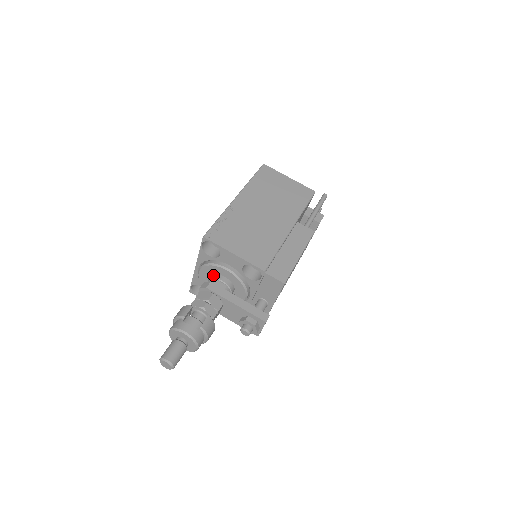
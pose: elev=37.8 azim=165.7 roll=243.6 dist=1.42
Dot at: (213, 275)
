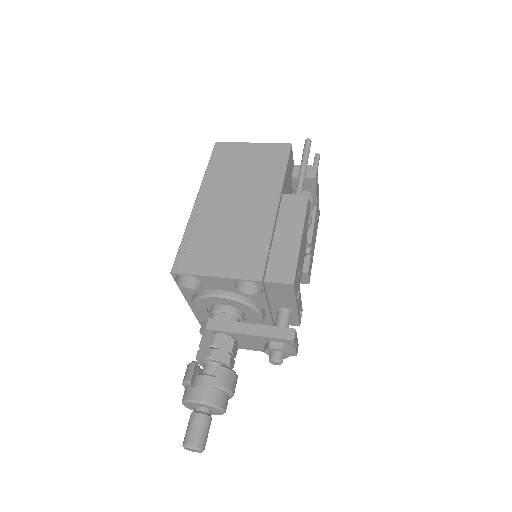
Dot at: (211, 307)
